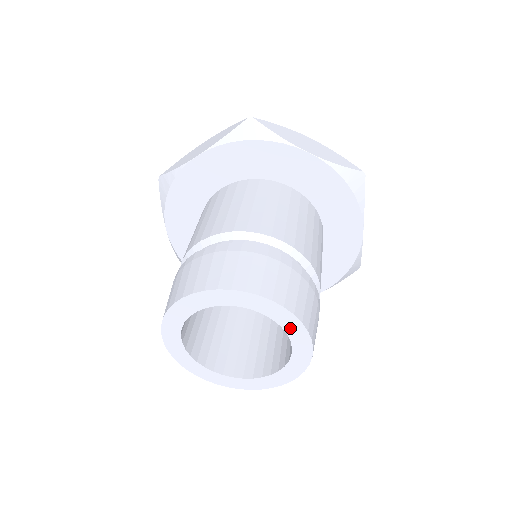
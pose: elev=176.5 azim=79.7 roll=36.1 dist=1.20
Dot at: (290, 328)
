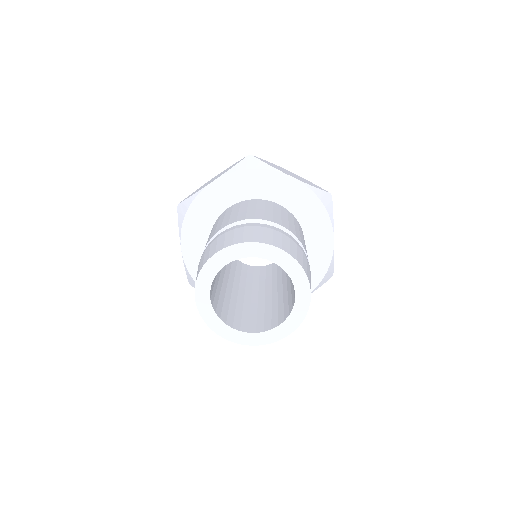
Dot at: (294, 274)
